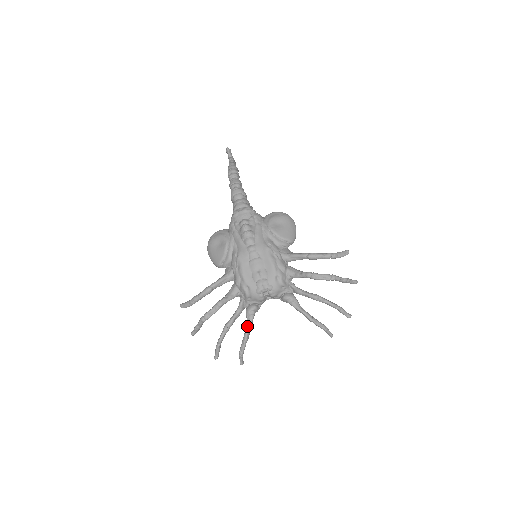
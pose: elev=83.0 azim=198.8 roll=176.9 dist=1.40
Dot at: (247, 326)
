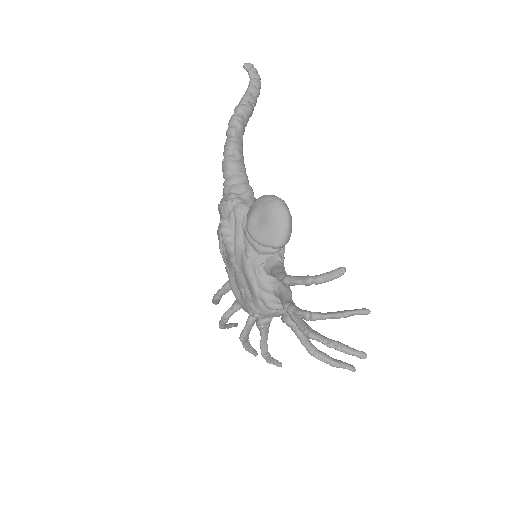
Dot at: (260, 340)
